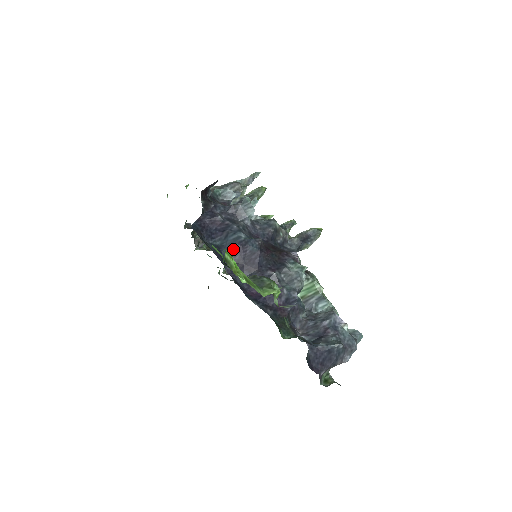
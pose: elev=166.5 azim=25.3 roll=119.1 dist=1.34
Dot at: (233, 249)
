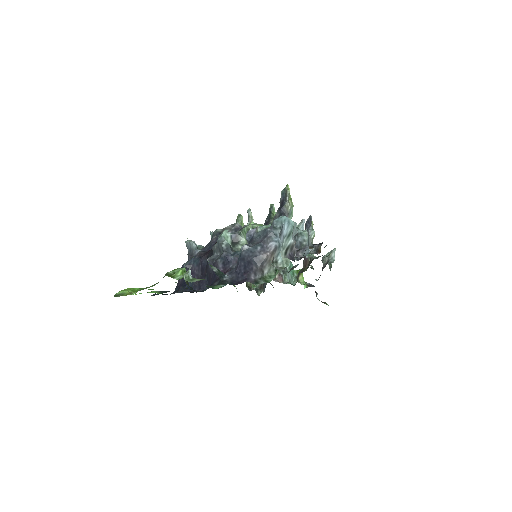
Dot at: occluded
